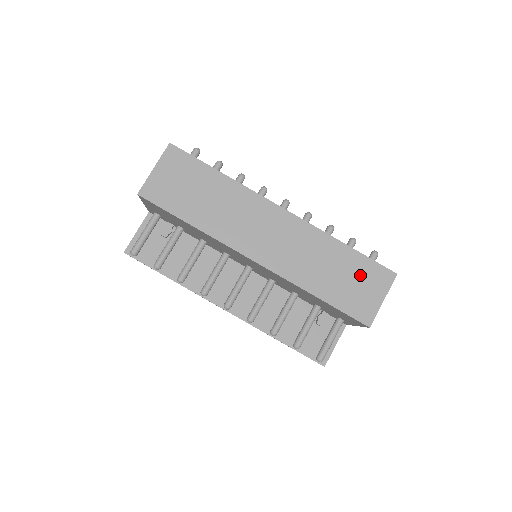
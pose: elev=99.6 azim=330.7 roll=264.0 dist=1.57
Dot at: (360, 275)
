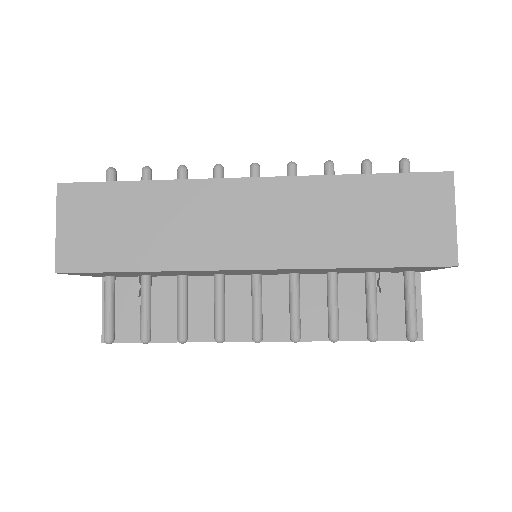
Dot at: (403, 204)
